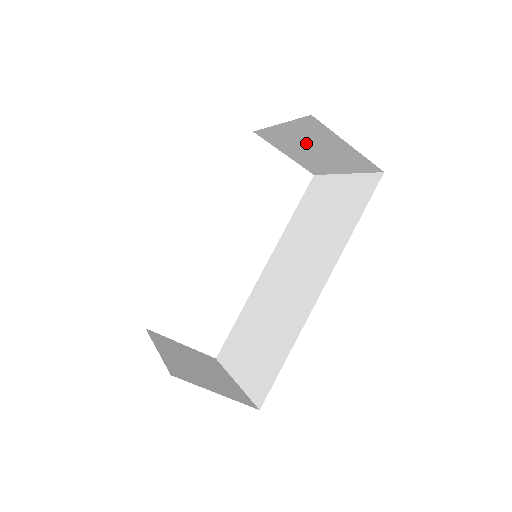
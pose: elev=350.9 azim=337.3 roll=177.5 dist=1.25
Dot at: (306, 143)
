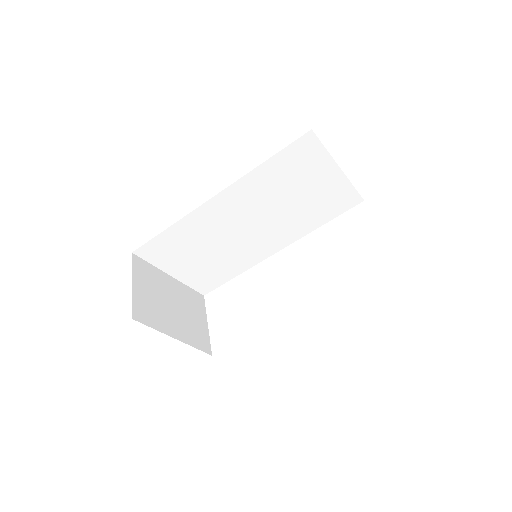
Dot at: occluded
